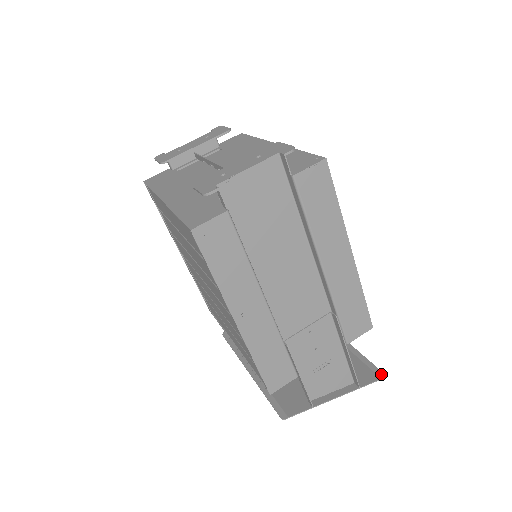
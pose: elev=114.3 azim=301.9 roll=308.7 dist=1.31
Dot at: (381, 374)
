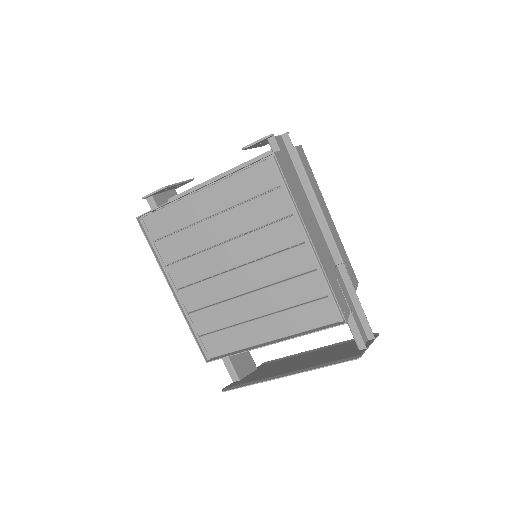
Dot at: (375, 334)
